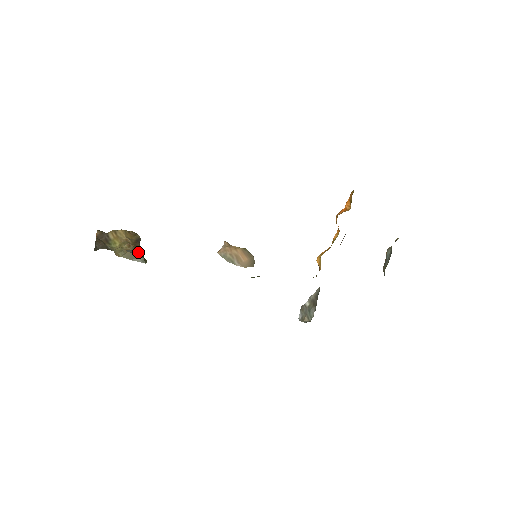
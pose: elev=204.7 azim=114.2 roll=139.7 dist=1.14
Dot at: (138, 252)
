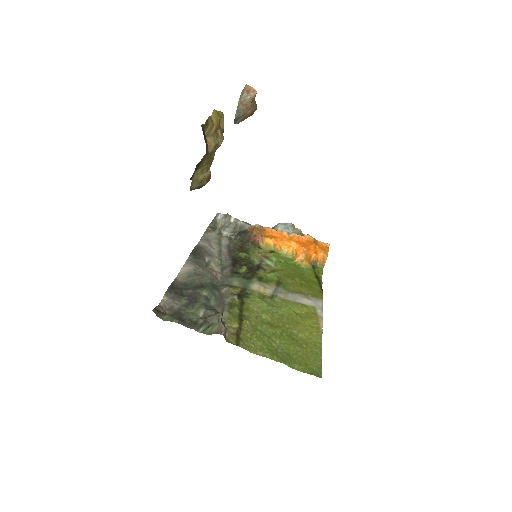
Dot at: occluded
